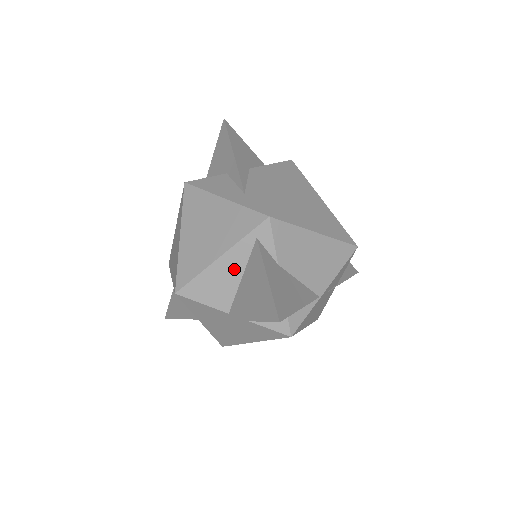
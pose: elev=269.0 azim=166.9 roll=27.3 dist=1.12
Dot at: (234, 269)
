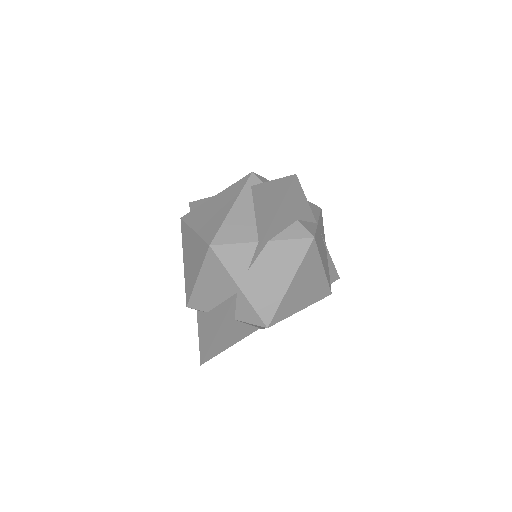
Dot at: (246, 210)
